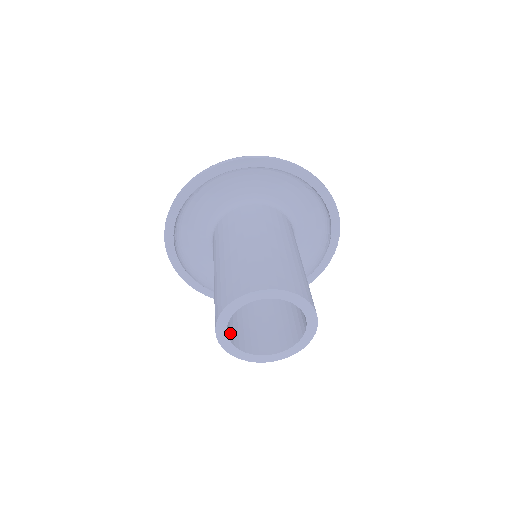
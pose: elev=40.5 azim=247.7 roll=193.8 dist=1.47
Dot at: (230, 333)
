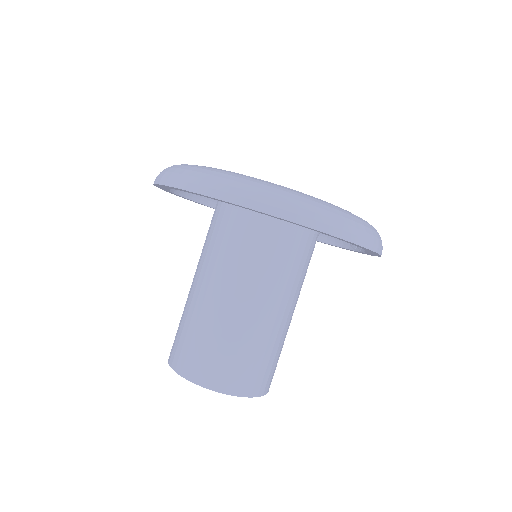
Dot at: occluded
